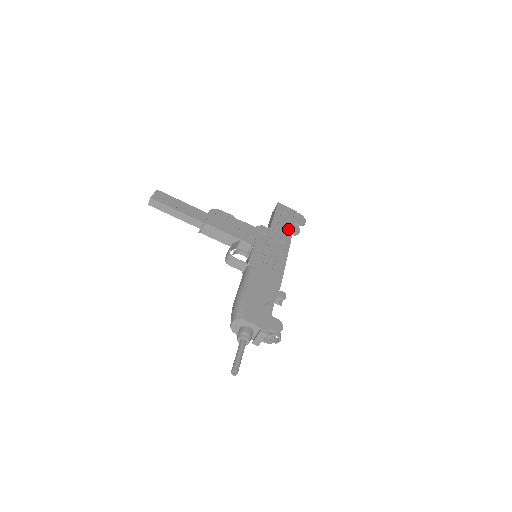
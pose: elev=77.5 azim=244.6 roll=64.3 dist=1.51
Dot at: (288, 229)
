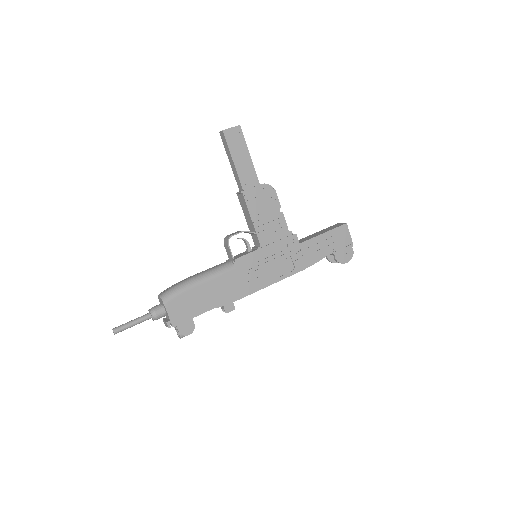
Dot at: (318, 257)
